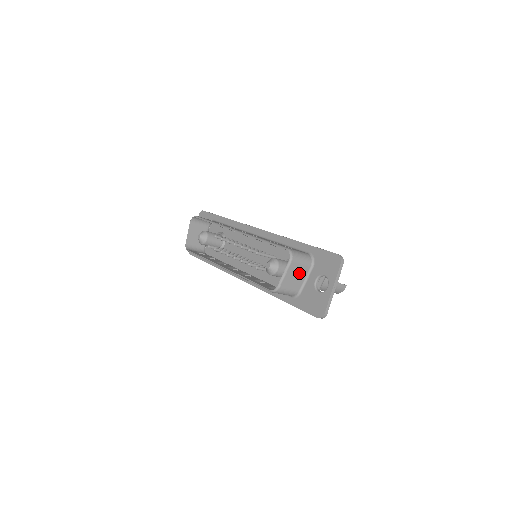
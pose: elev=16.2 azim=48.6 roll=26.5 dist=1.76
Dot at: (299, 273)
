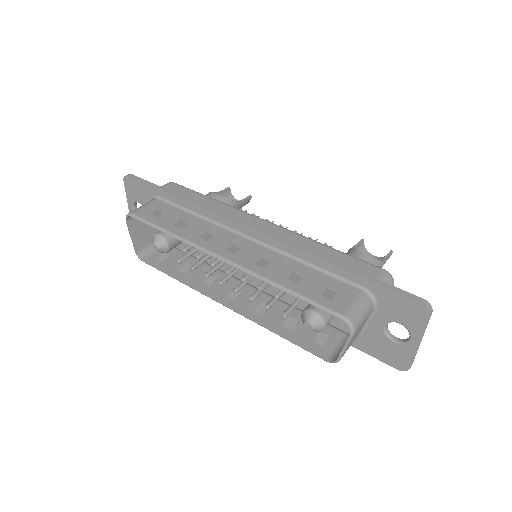
Dot at: (360, 327)
